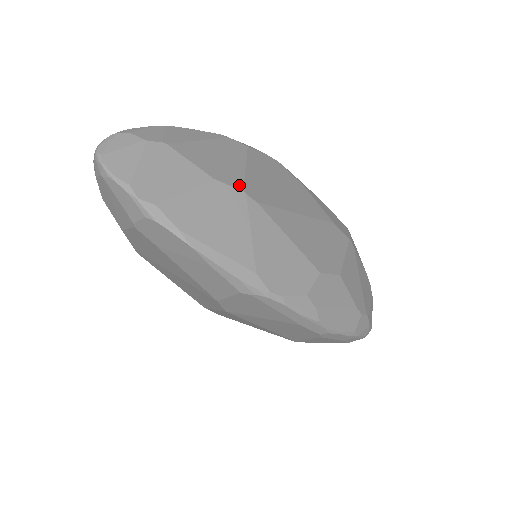
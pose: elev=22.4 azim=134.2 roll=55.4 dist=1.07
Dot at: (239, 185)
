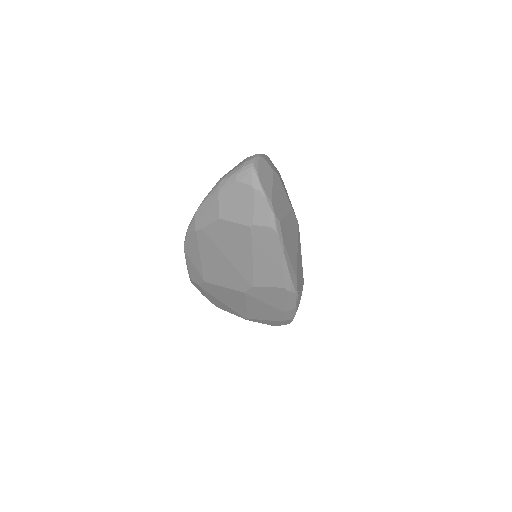
Dot at: occluded
